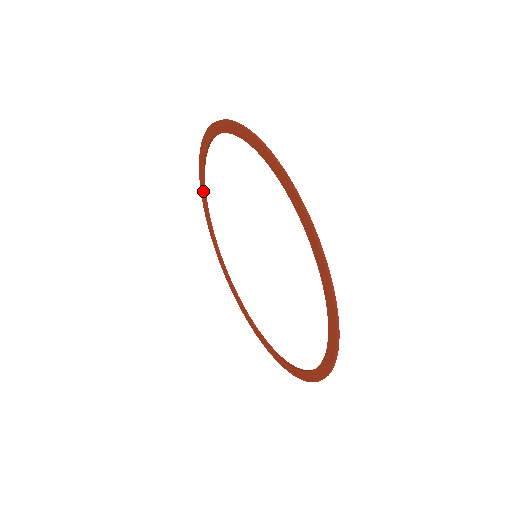
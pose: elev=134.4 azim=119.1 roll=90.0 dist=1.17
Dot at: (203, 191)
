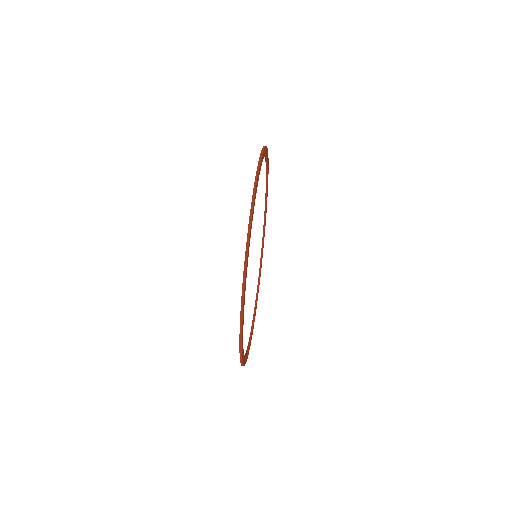
Dot at: (261, 256)
